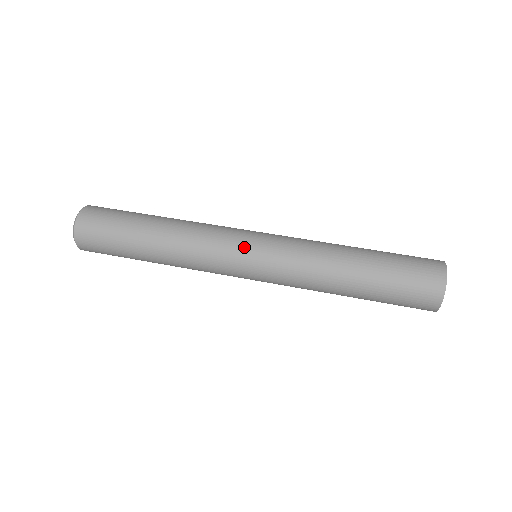
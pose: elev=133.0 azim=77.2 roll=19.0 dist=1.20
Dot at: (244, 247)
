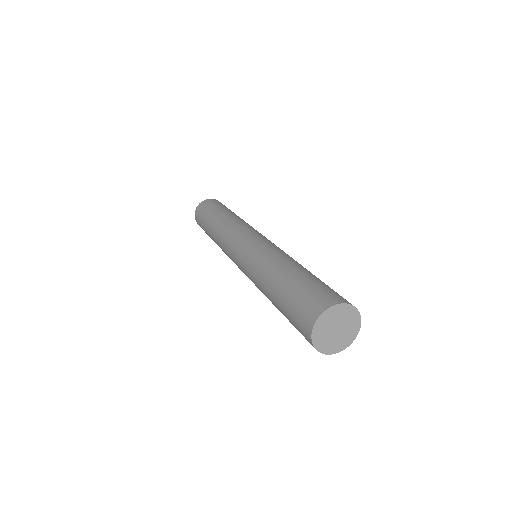
Dot at: (234, 255)
